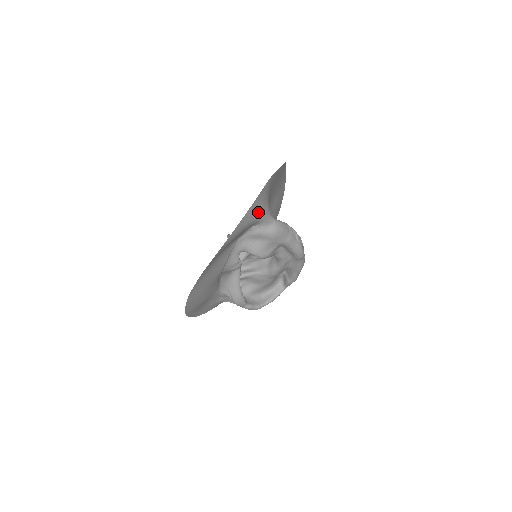
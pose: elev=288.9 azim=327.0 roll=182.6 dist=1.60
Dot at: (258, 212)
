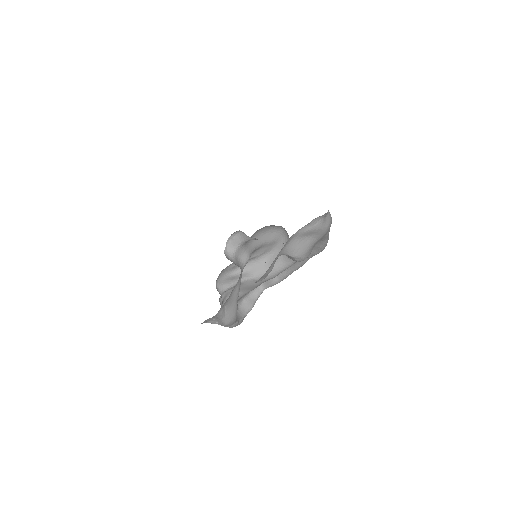
Dot at: occluded
